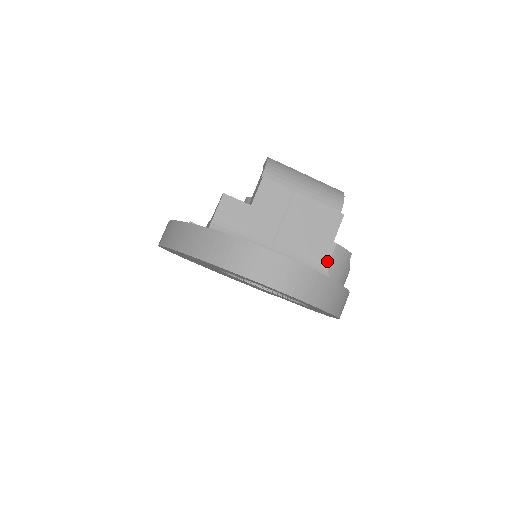
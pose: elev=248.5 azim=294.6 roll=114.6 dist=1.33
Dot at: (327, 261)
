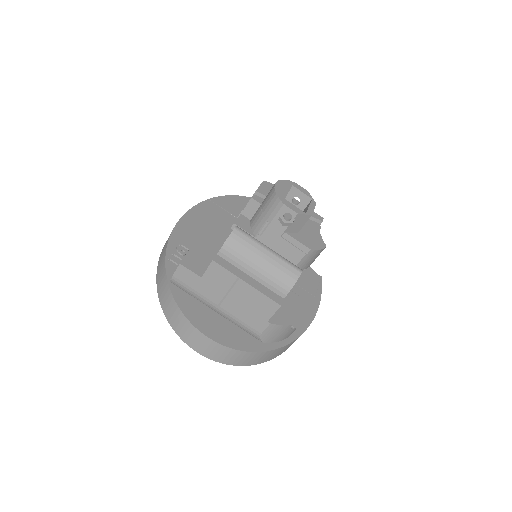
Dot at: (260, 332)
